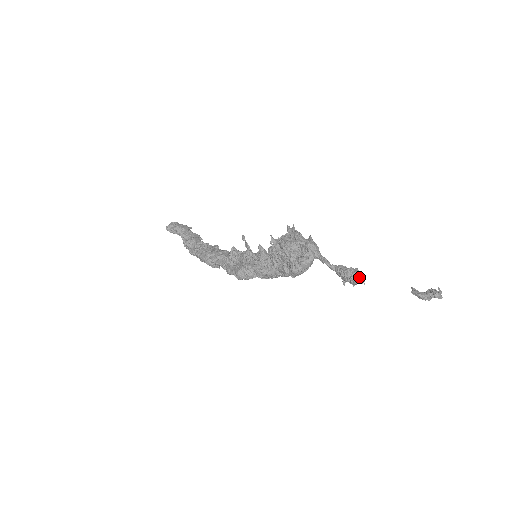
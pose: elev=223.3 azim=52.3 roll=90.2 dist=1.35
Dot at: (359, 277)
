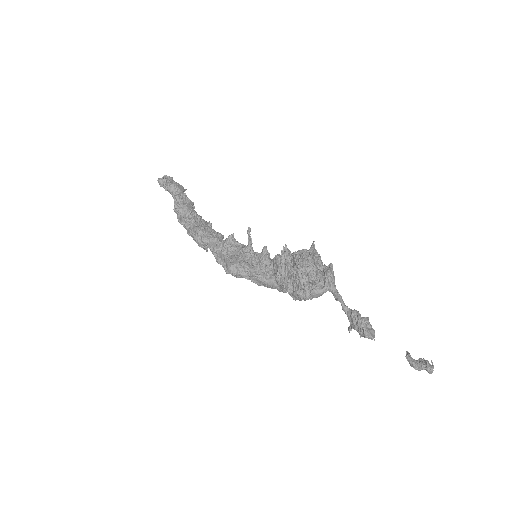
Dot at: (372, 331)
